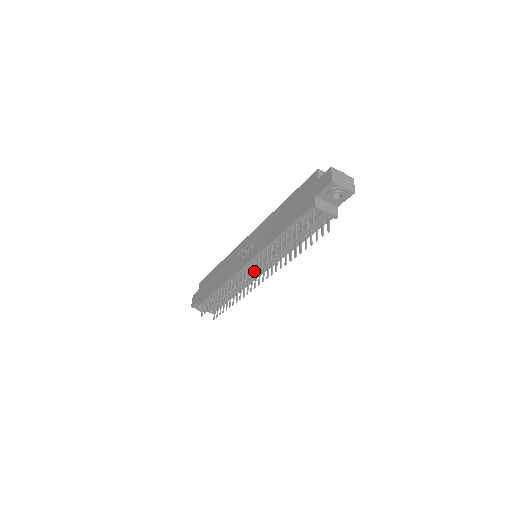
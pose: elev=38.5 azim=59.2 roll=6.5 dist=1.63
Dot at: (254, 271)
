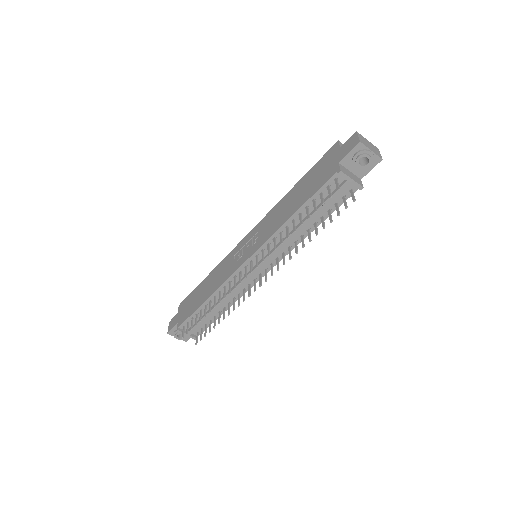
Dot at: occluded
